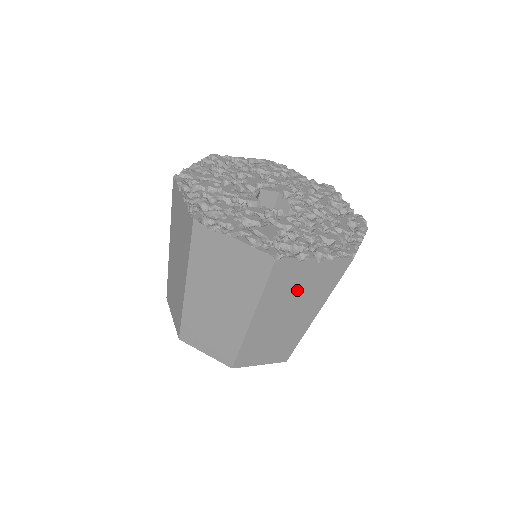
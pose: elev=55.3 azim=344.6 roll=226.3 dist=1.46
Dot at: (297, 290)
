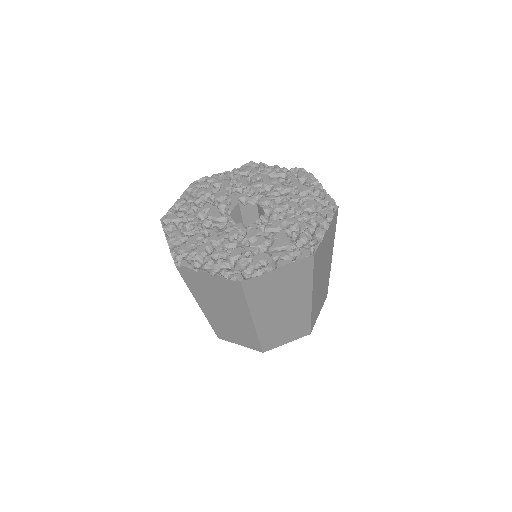
Dot at: (323, 256)
